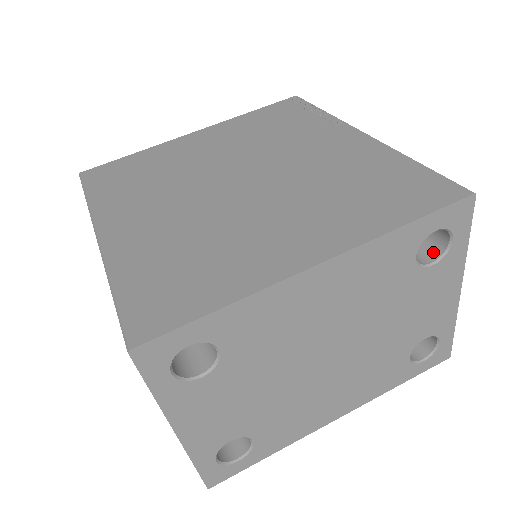
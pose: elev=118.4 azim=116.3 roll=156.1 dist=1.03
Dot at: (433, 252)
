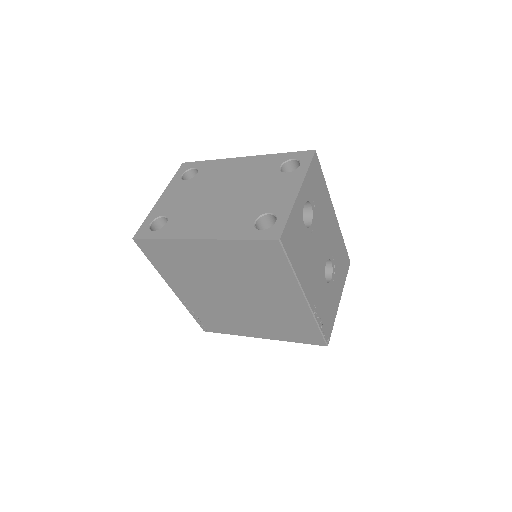
Dot at: occluded
